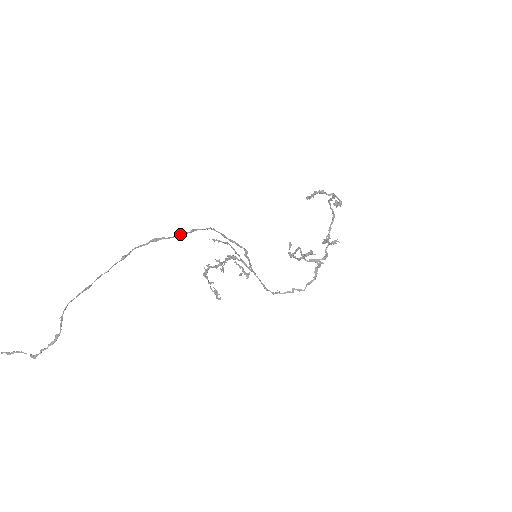
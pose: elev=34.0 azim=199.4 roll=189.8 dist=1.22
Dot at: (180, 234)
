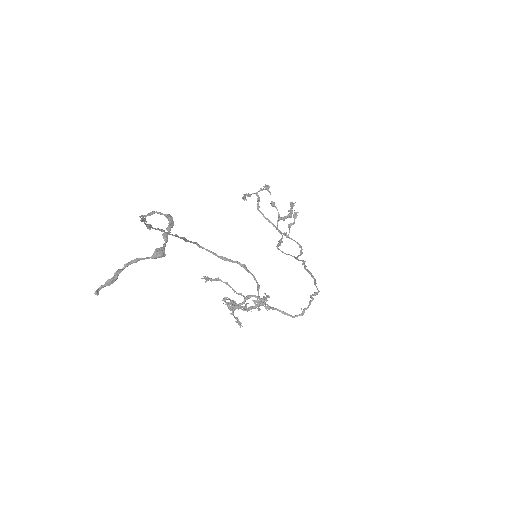
Dot at: (177, 236)
